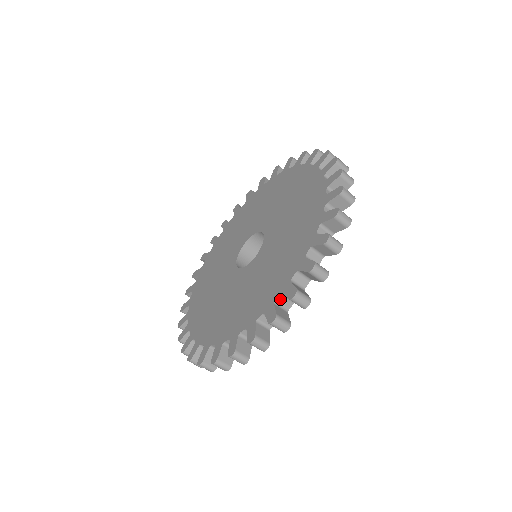
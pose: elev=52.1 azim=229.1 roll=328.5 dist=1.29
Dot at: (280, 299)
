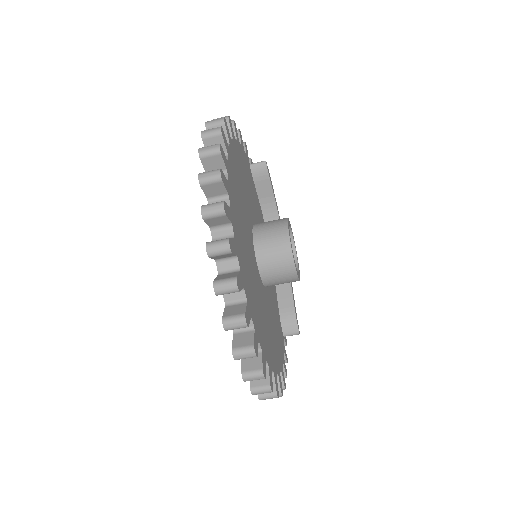
Dot at: occluded
